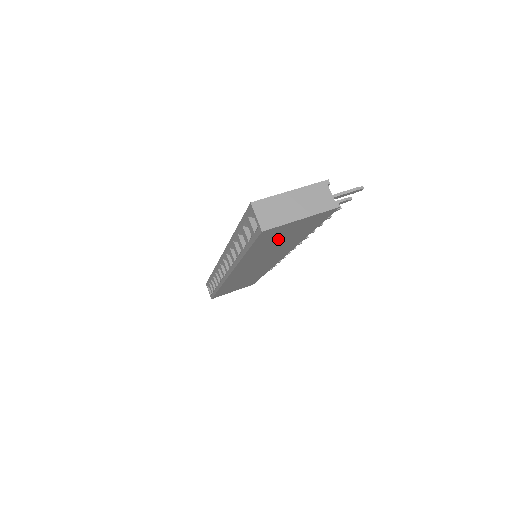
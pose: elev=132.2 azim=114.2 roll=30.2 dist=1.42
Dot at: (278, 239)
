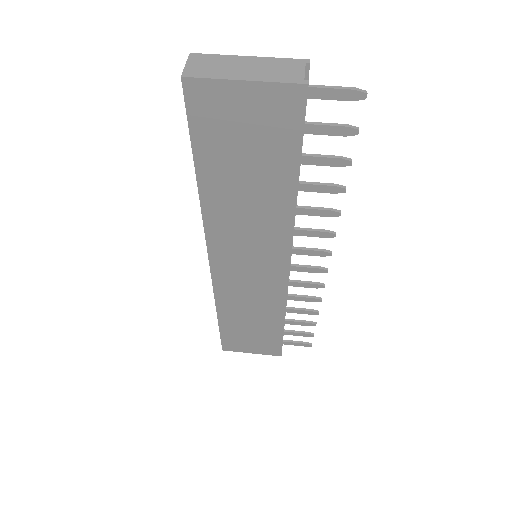
Dot at: (237, 154)
